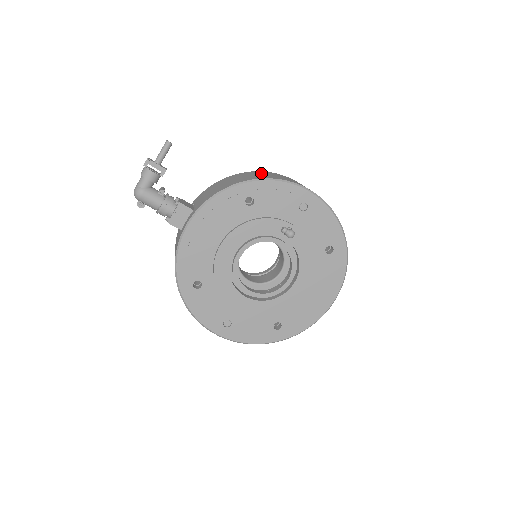
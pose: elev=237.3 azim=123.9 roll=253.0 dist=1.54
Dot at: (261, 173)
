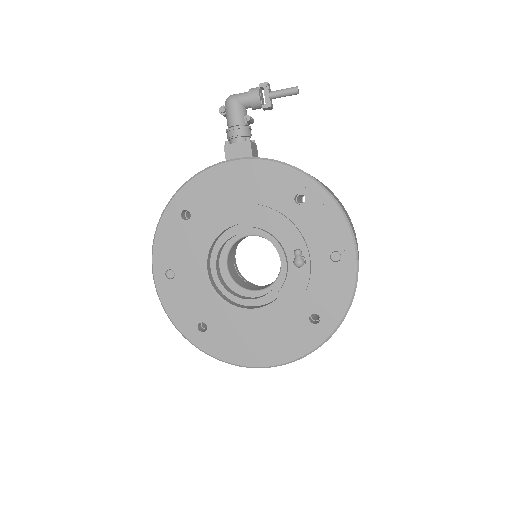
Dot at: occluded
